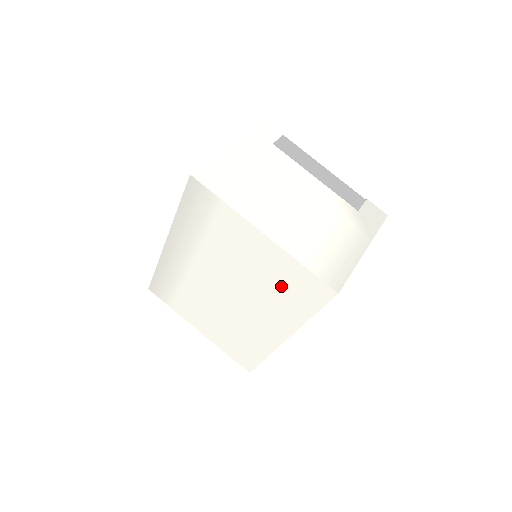
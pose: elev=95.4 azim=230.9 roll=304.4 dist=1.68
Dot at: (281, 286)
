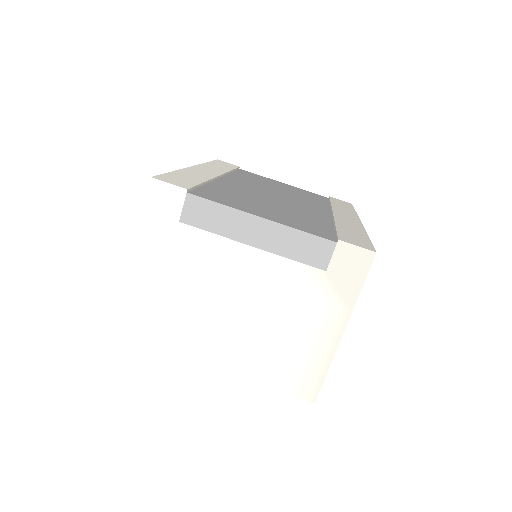
Dot at: occluded
